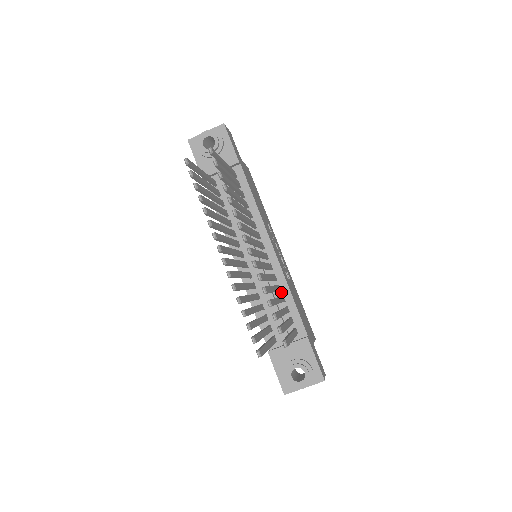
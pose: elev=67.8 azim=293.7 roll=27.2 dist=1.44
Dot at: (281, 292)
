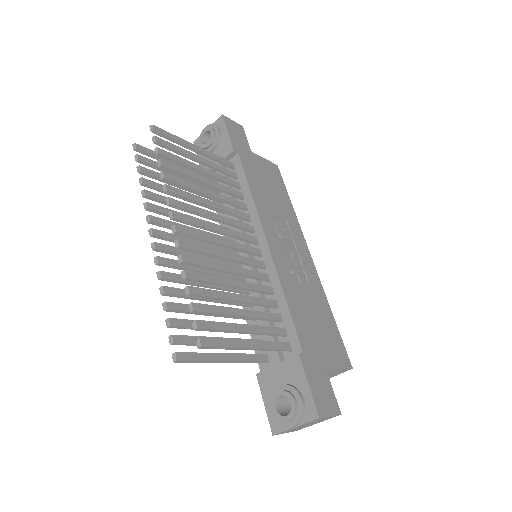
Dot at: (274, 296)
